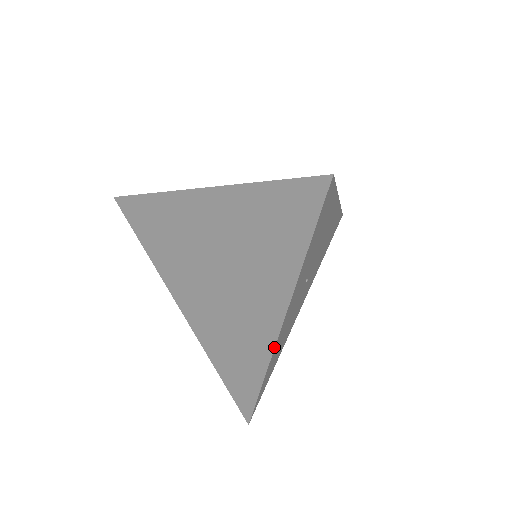
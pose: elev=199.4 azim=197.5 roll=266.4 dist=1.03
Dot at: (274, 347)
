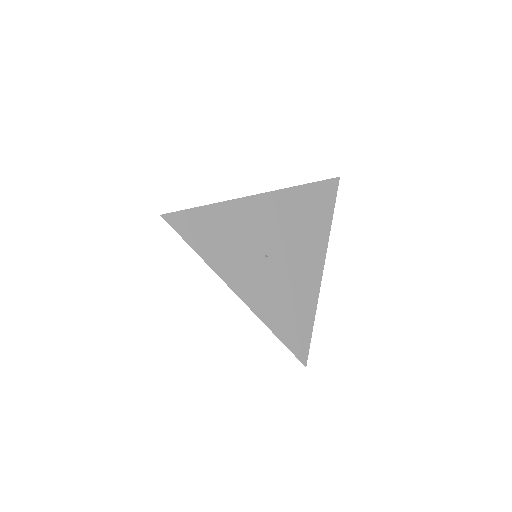
Dot at: (251, 310)
